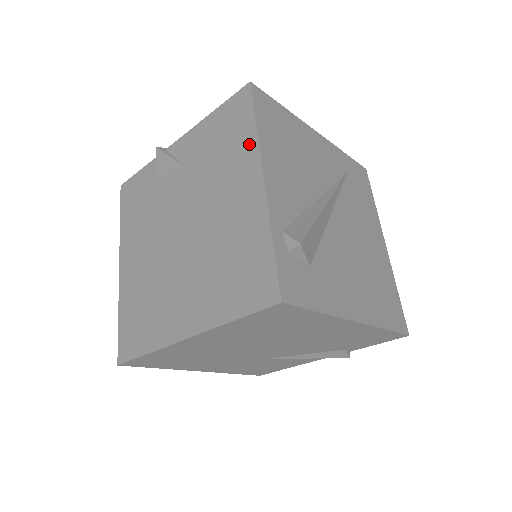
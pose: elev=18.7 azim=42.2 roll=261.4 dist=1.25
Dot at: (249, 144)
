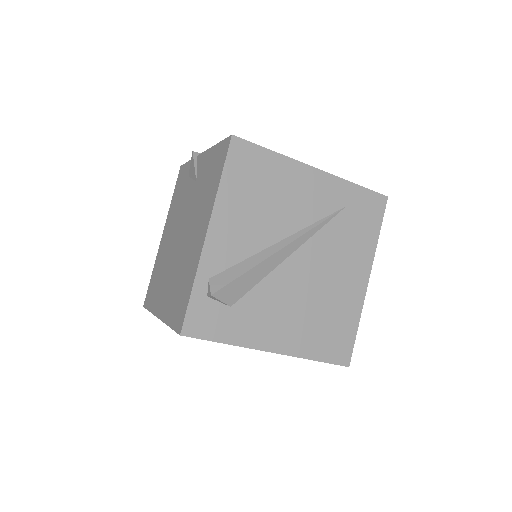
Dot at: (213, 195)
